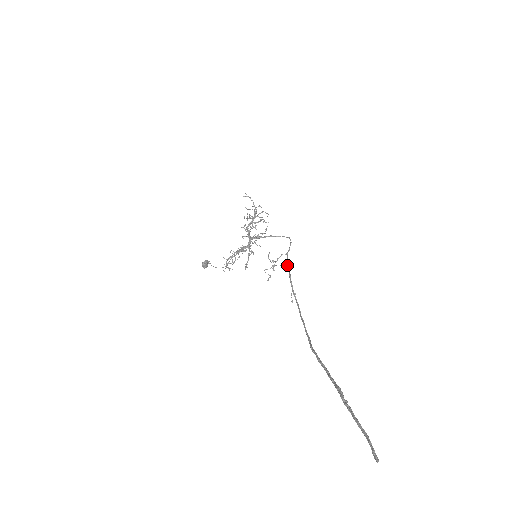
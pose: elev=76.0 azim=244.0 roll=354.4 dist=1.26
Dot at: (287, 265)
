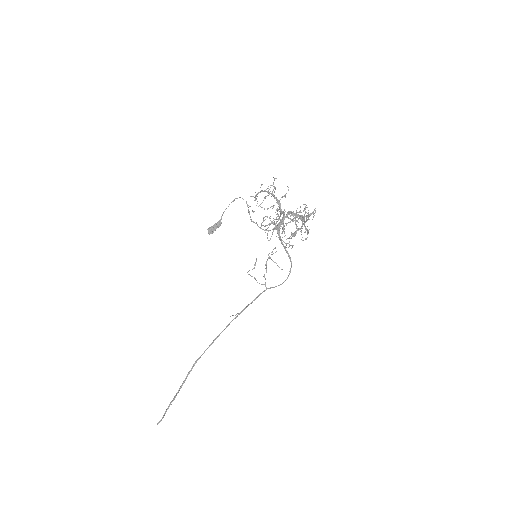
Dot at: (253, 300)
